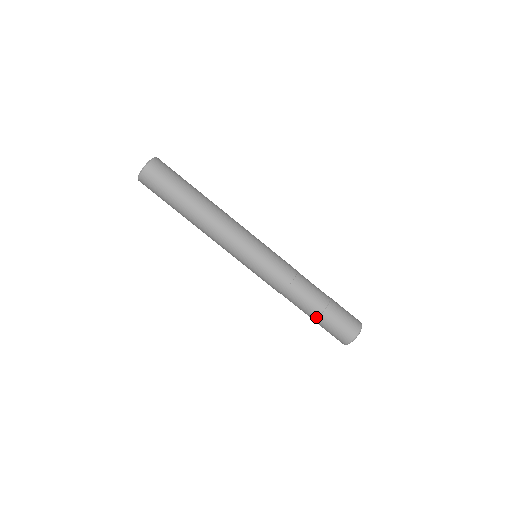
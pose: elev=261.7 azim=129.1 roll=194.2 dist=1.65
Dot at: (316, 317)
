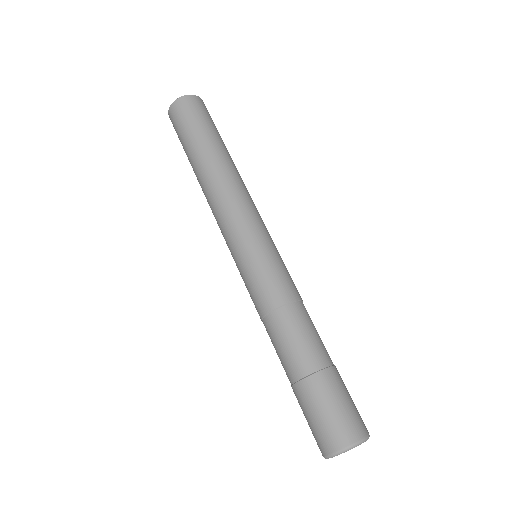
Dot at: (292, 383)
